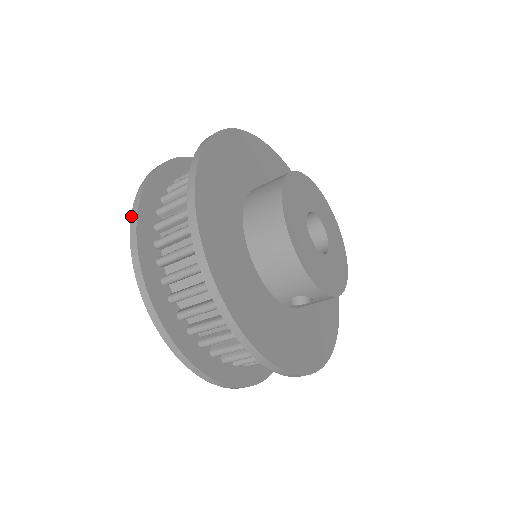
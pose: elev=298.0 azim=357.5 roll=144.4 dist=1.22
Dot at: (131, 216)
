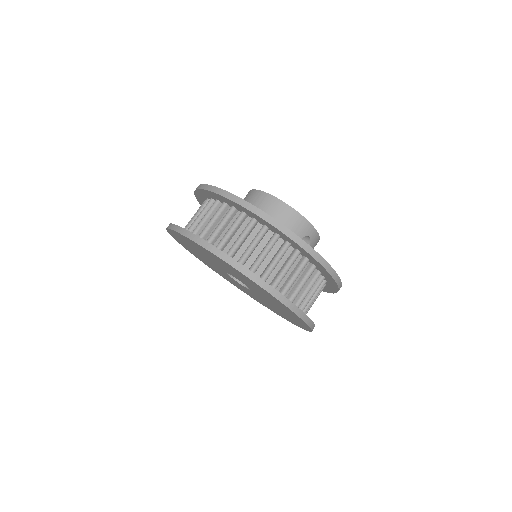
Dot at: (182, 235)
